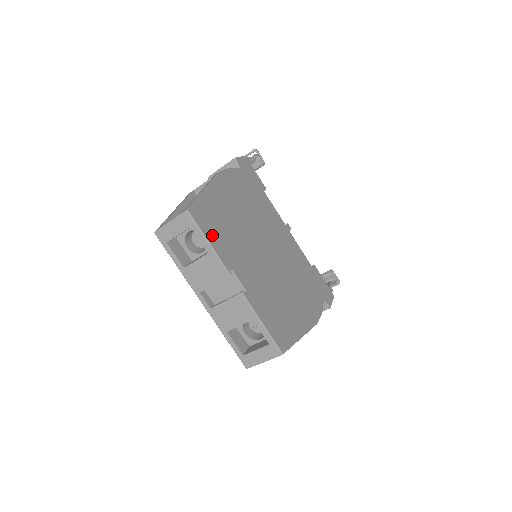
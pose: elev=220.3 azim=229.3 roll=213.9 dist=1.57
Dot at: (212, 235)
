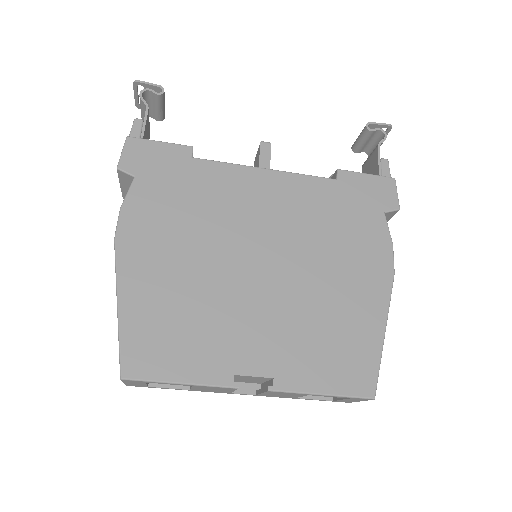
Dot at: (176, 364)
